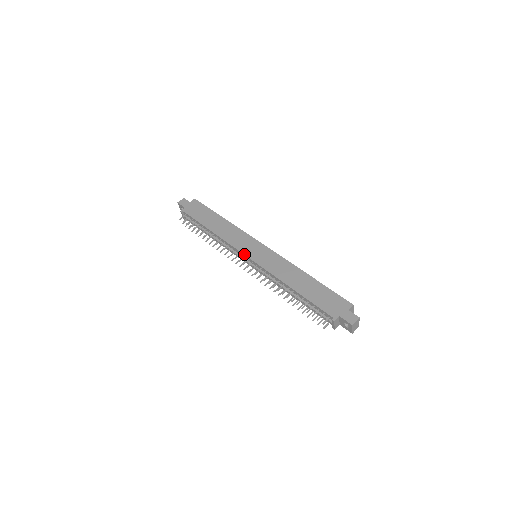
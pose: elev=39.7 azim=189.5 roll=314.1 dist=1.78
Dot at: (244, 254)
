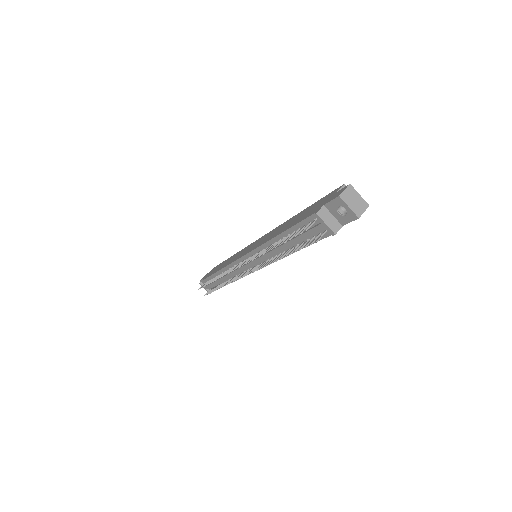
Dot at: (238, 259)
